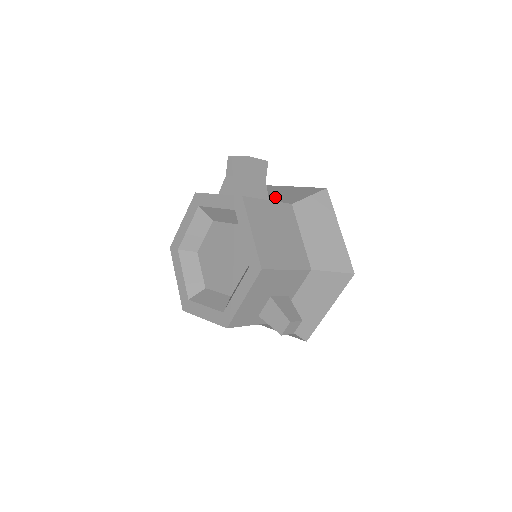
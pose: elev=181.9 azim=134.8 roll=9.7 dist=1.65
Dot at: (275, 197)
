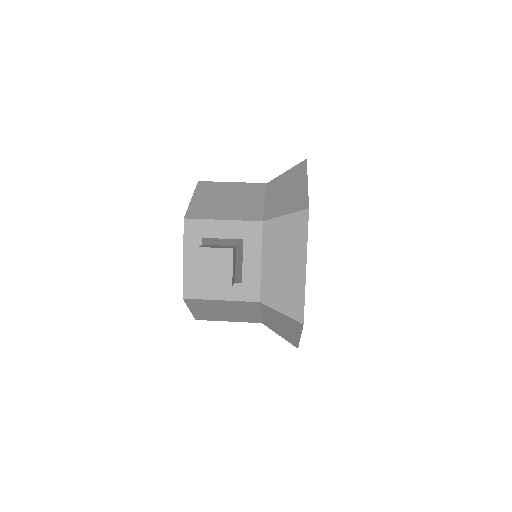
Dot at: (273, 265)
